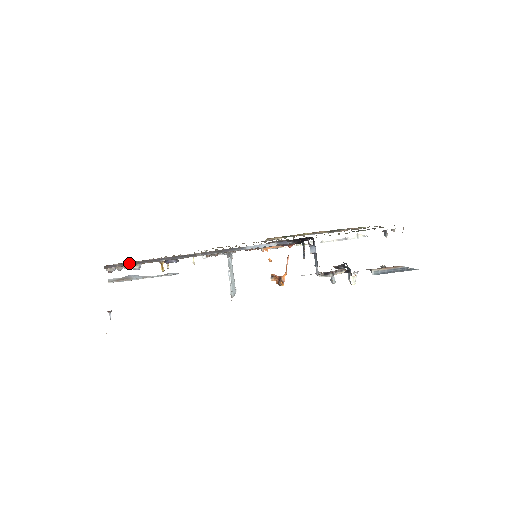
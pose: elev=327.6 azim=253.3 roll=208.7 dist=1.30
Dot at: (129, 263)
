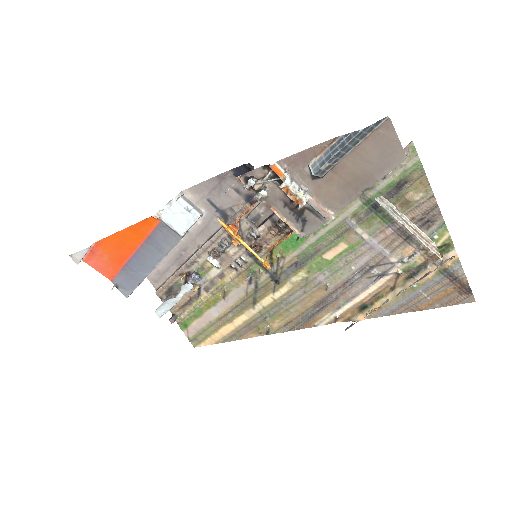
Dot at: (167, 280)
